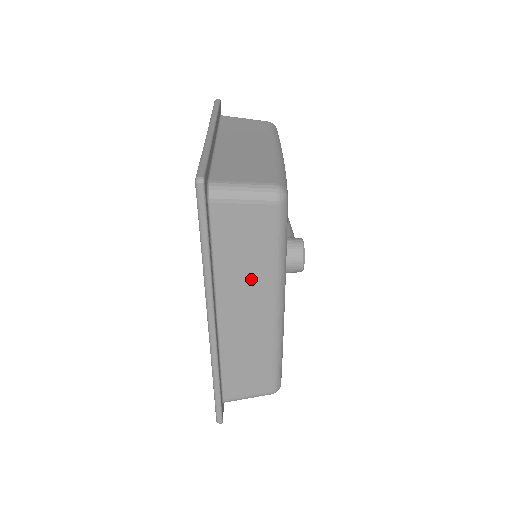
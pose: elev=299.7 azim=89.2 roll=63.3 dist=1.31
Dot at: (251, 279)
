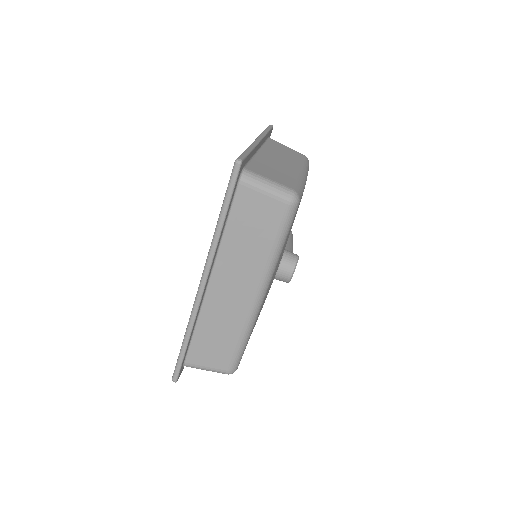
Dot at: (247, 260)
